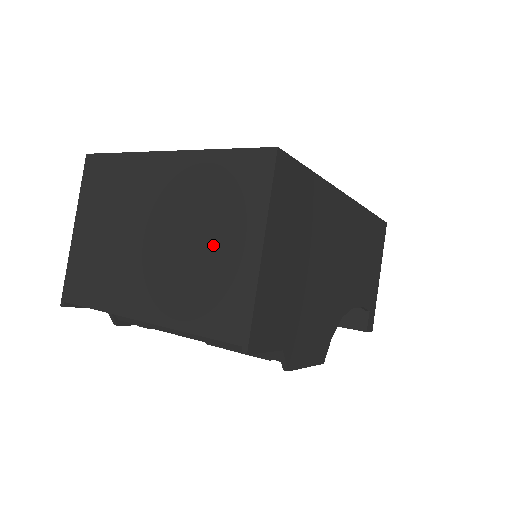
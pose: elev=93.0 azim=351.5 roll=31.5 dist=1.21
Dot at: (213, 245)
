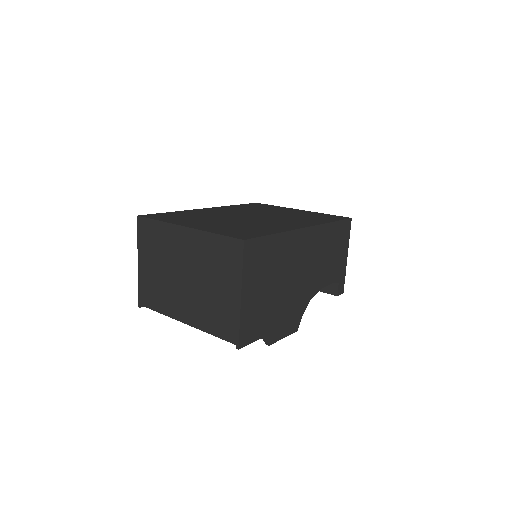
Dot at: (216, 289)
